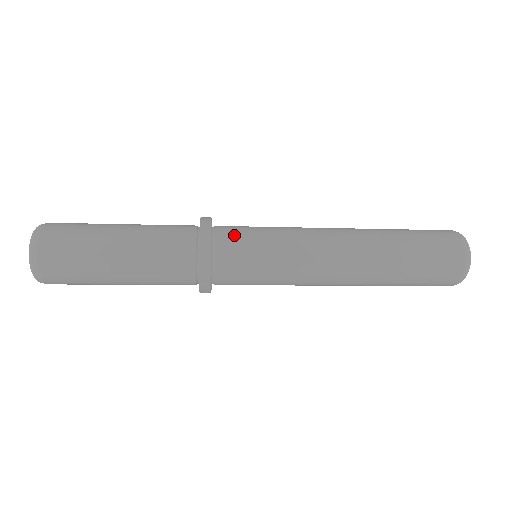
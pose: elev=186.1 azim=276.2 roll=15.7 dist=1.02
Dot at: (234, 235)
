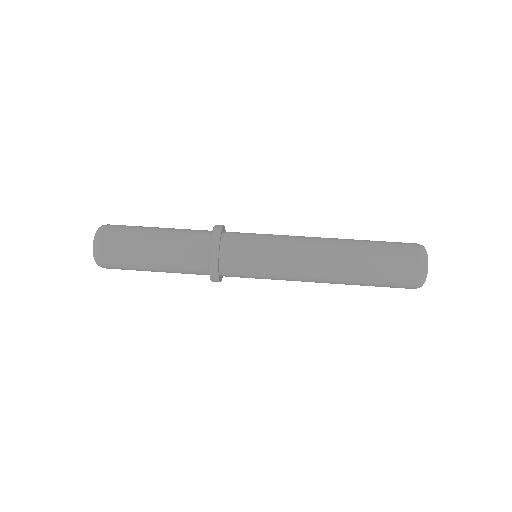
Dot at: (236, 276)
